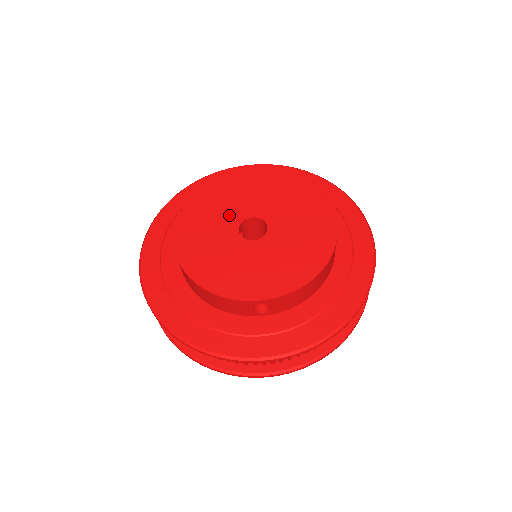
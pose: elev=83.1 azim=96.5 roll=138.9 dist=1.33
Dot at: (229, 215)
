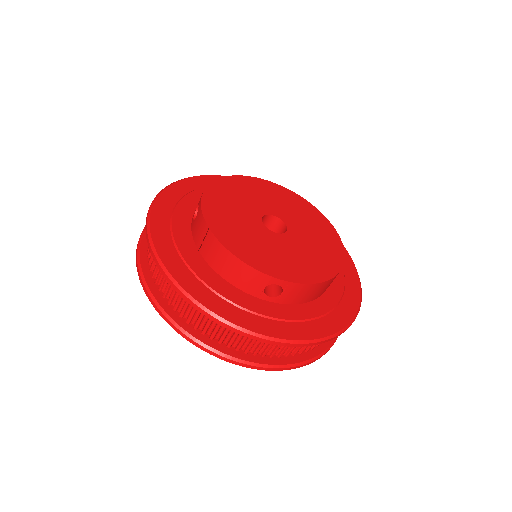
Dot at: (254, 205)
